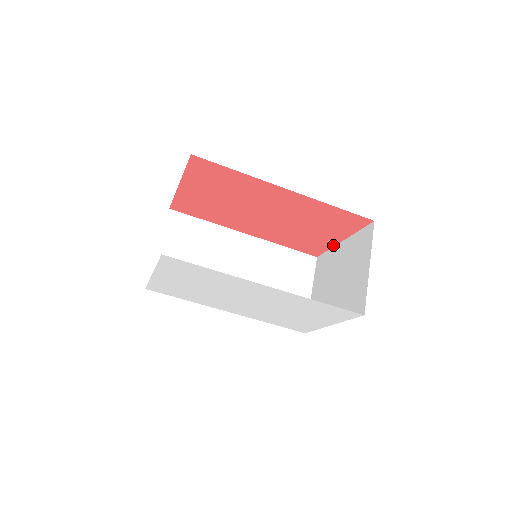
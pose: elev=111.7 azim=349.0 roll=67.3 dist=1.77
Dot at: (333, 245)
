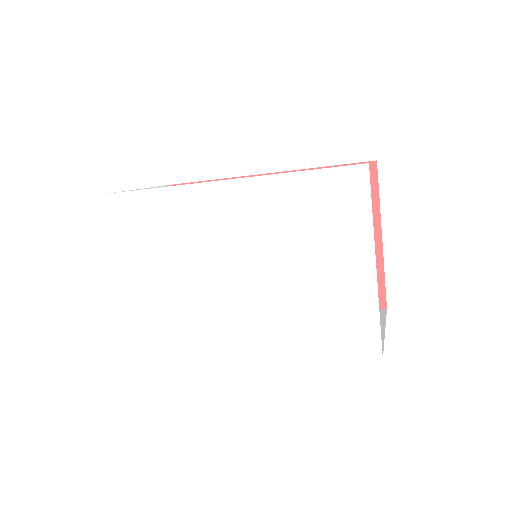
Dot at: (381, 258)
